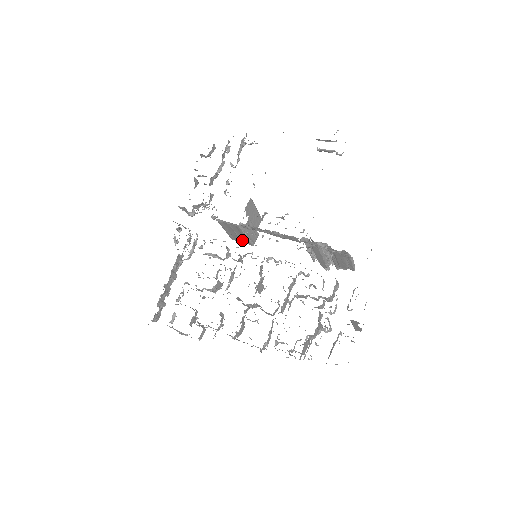
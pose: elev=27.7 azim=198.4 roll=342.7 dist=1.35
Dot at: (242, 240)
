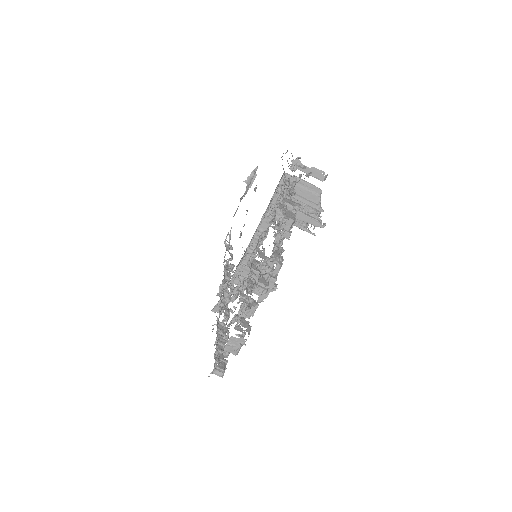
Dot at: occluded
